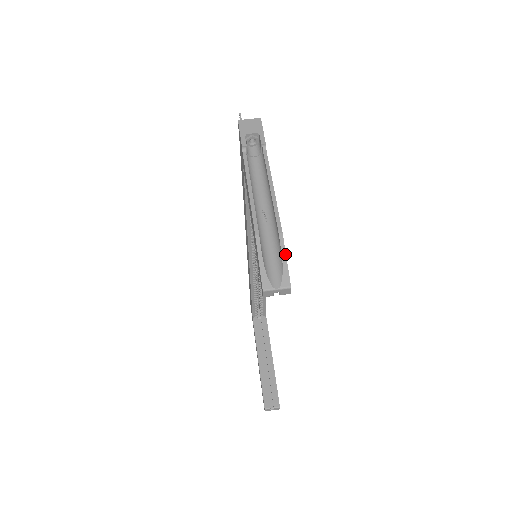
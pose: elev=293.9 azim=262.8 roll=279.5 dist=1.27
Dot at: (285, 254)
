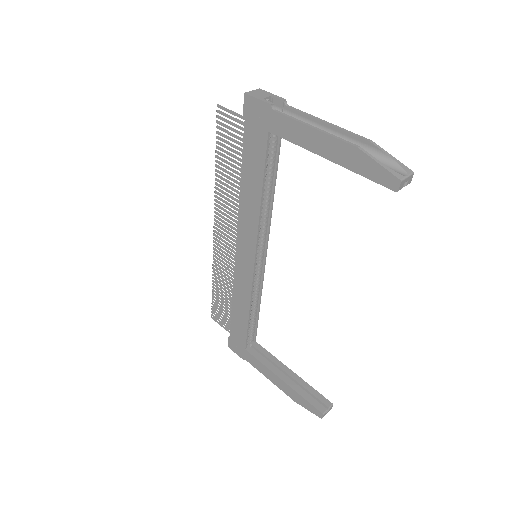
Dot at: (388, 153)
